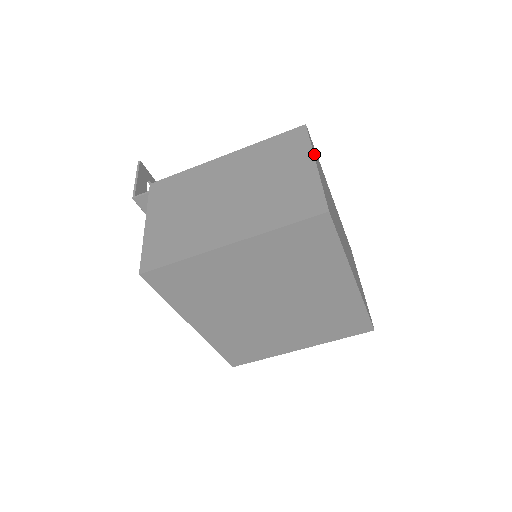
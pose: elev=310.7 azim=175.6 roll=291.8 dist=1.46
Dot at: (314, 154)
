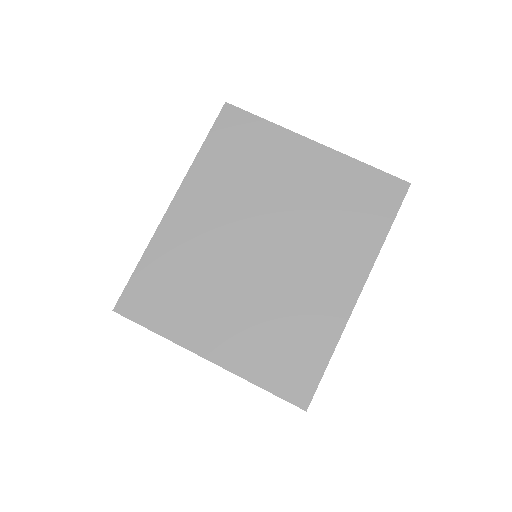
Dot at: occluded
